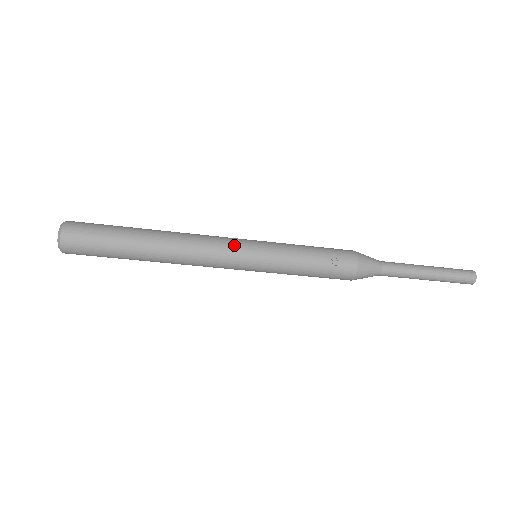
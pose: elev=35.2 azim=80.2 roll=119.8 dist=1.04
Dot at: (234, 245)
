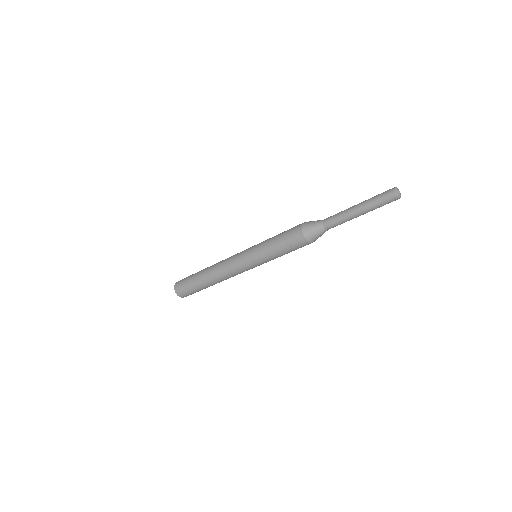
Dot at: (238, 262)
